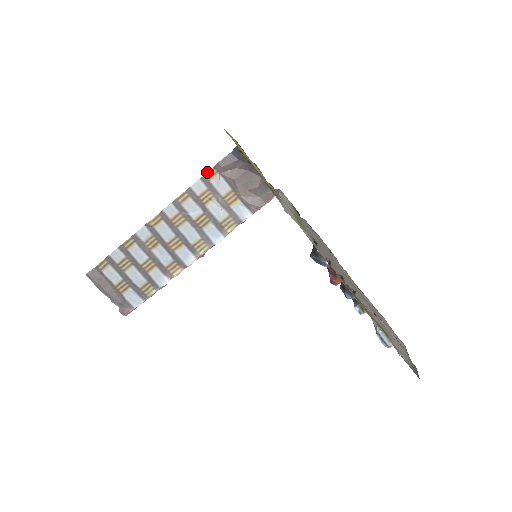
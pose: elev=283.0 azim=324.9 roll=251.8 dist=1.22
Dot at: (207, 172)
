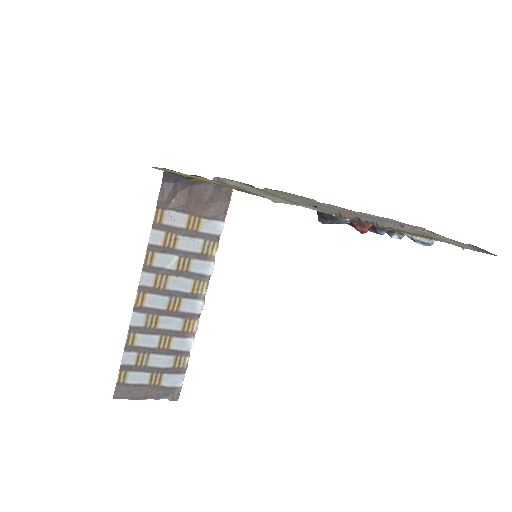
Dot at: occluded
